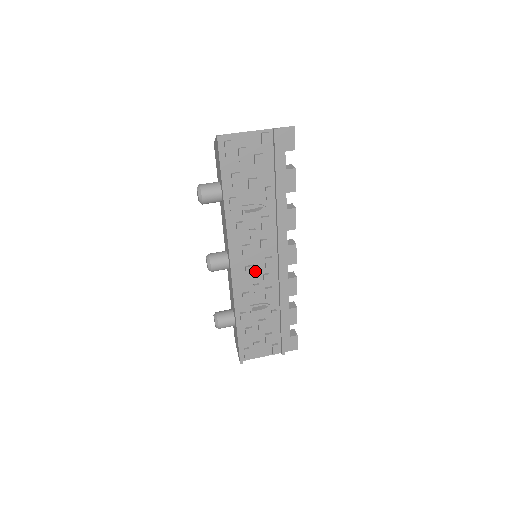
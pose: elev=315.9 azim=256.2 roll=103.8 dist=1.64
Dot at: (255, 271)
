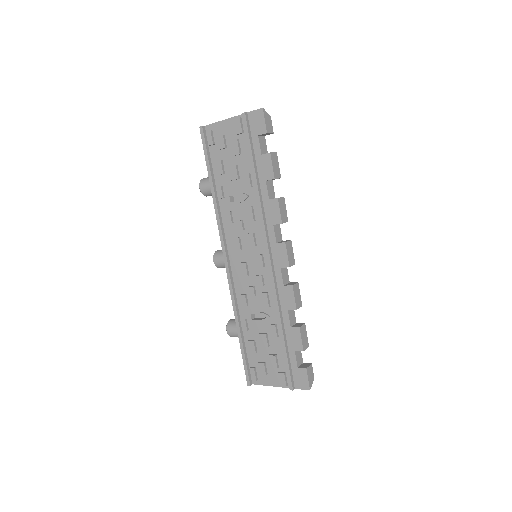
Dot at: (250, 270)
